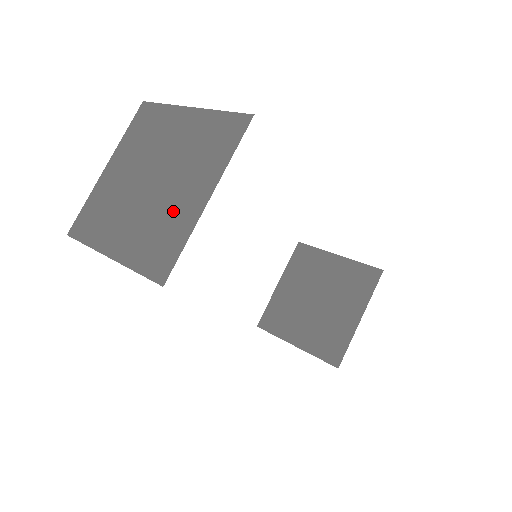
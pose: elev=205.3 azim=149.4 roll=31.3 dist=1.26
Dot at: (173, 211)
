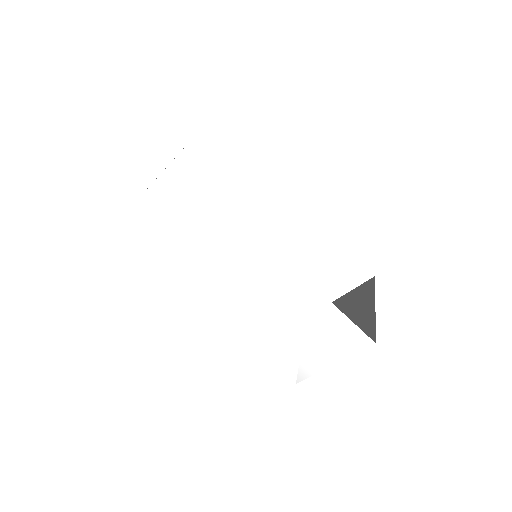
Dot at: occluded
